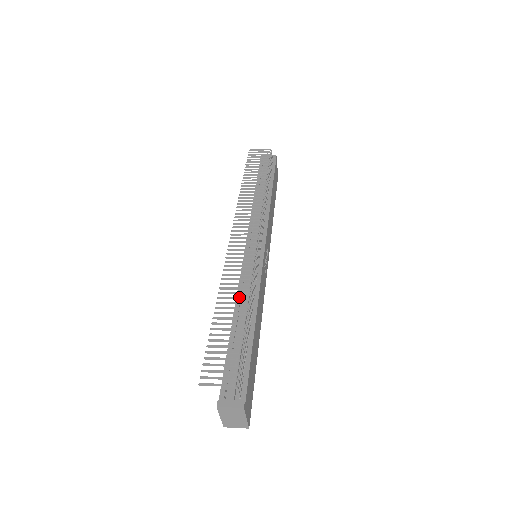
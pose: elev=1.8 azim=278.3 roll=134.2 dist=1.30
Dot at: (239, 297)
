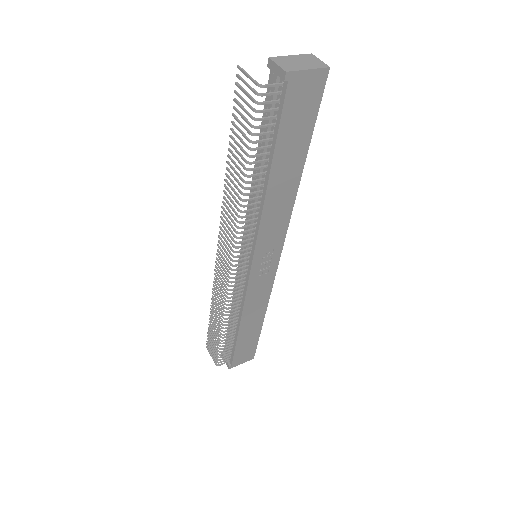
Dot at: (219, 316)
